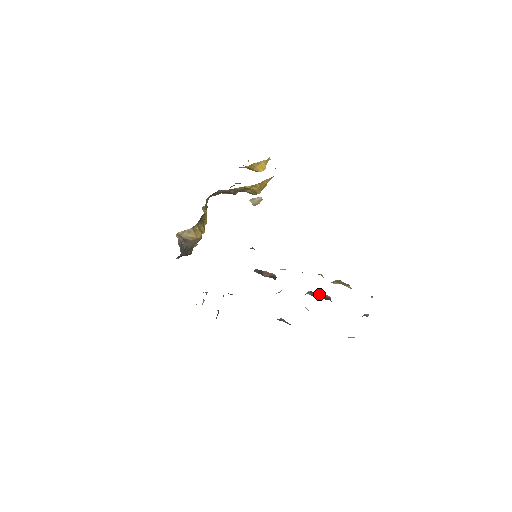
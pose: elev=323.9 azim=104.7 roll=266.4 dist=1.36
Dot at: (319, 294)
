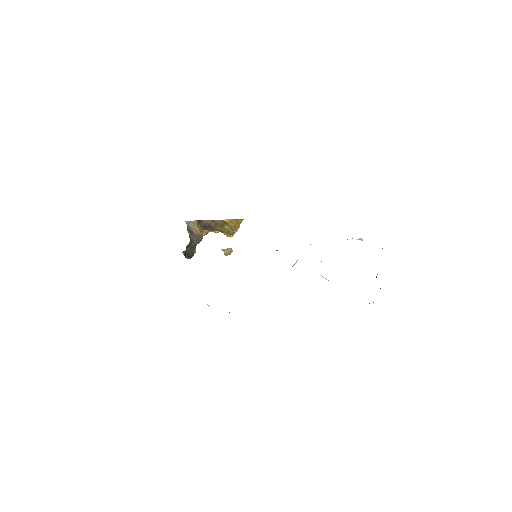
Dot at: occluded
